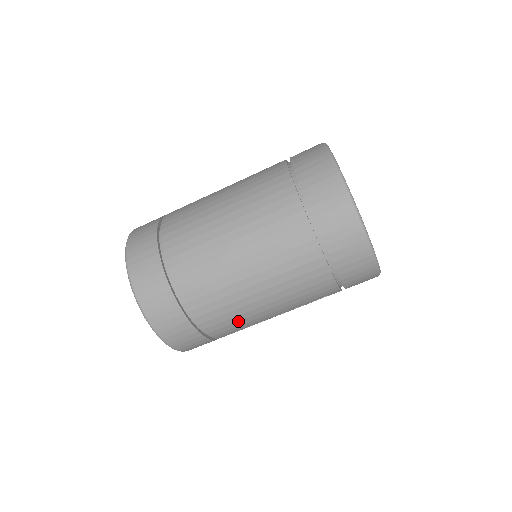
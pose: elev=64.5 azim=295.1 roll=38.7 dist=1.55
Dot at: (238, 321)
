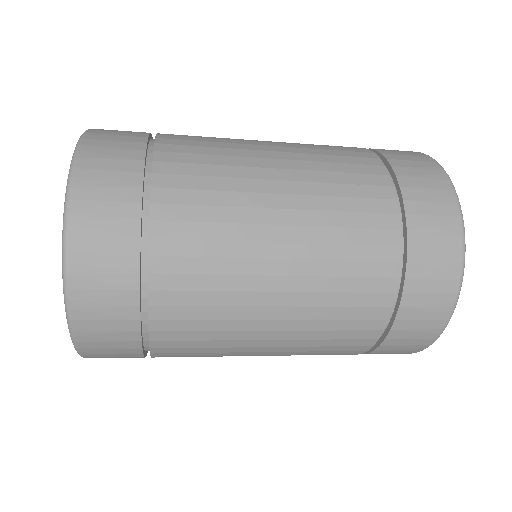
Dot at: occluded
